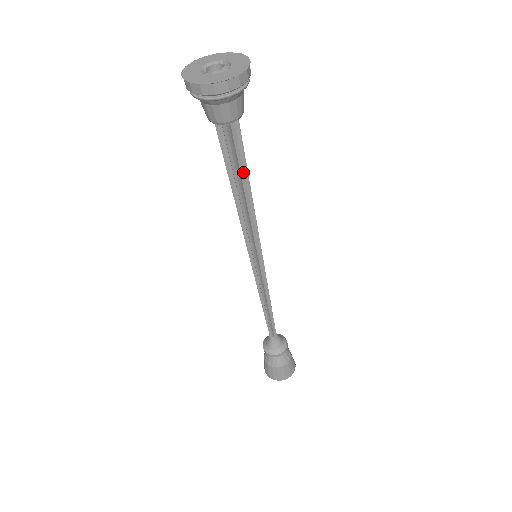
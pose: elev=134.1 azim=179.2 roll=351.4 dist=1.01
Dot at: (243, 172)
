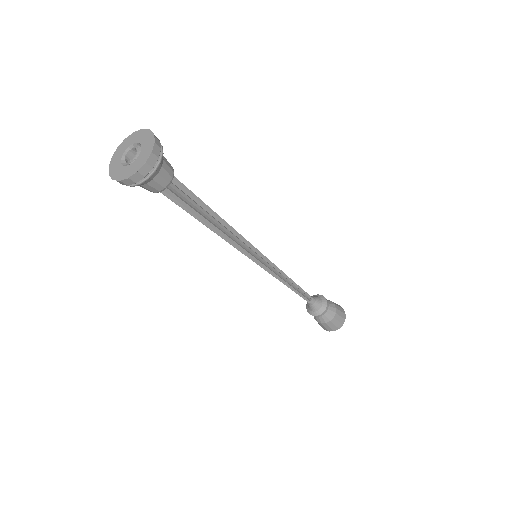
Dot at: (204, 206)
